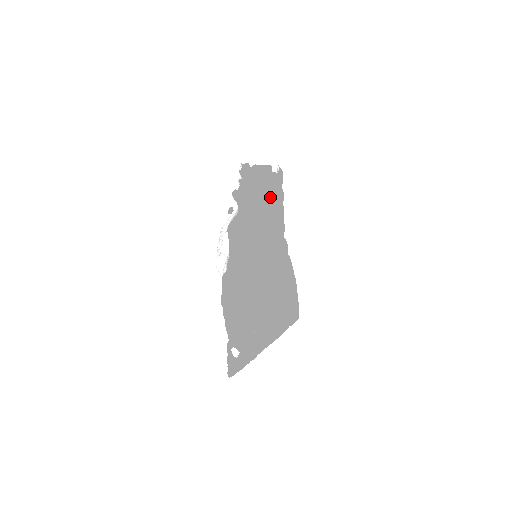
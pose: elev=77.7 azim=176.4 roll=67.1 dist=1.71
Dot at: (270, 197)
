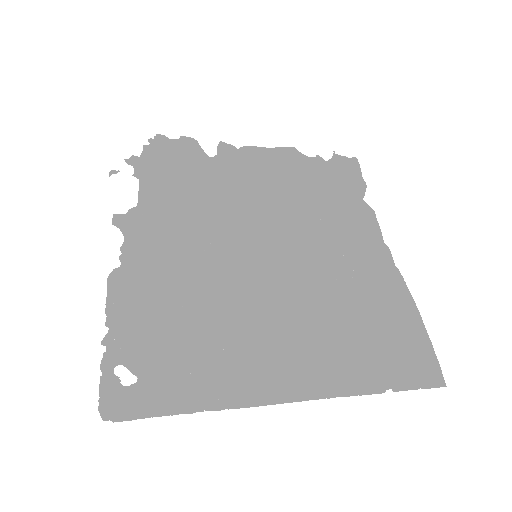
Dot at: (293, 181)
